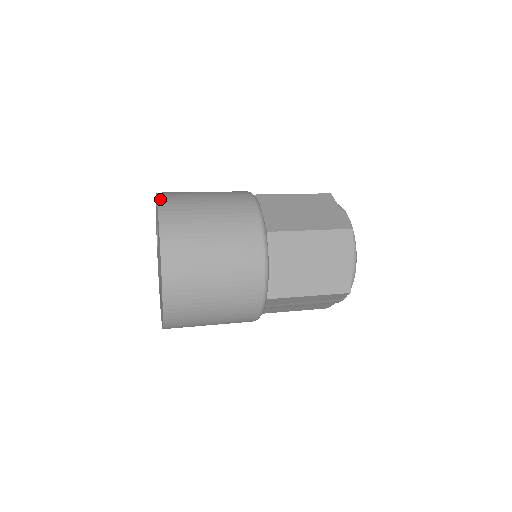
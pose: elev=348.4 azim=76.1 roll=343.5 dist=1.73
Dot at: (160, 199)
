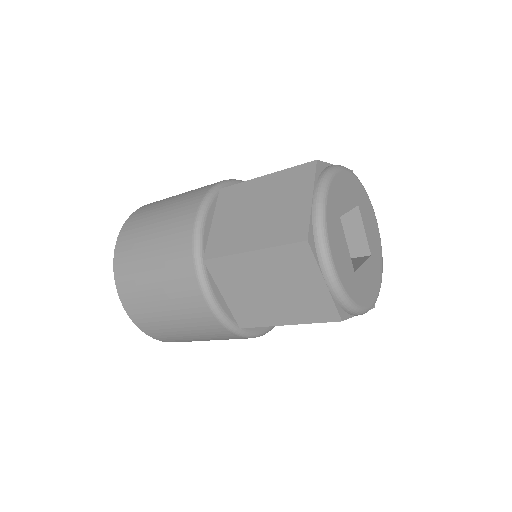
Dot at: (123, 228)
